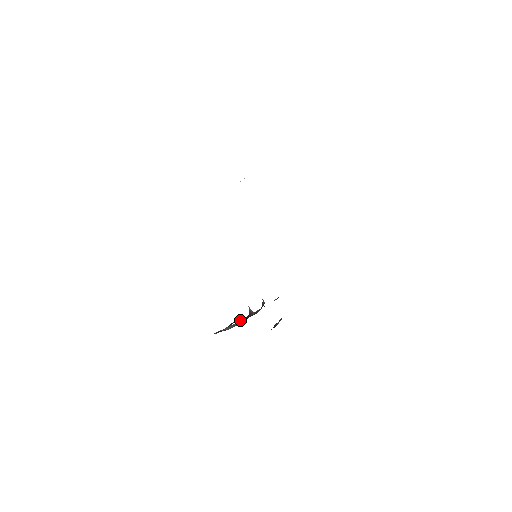
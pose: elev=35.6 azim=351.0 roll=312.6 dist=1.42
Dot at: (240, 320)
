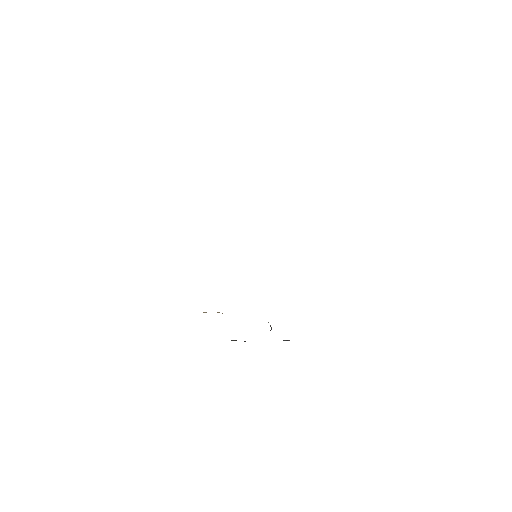
Dot at: occluded
